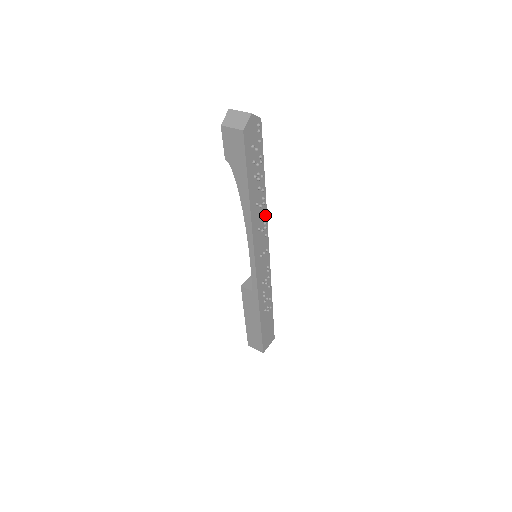
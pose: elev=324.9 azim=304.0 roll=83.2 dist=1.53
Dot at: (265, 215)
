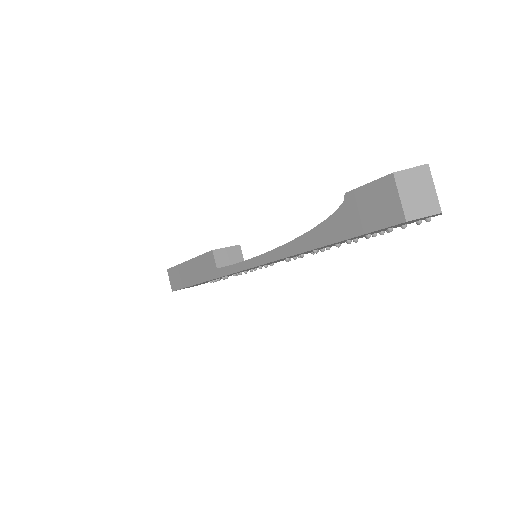
Dot at: (310, 252)
